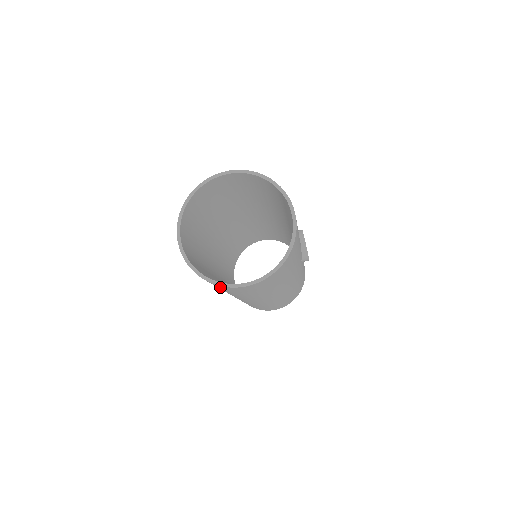
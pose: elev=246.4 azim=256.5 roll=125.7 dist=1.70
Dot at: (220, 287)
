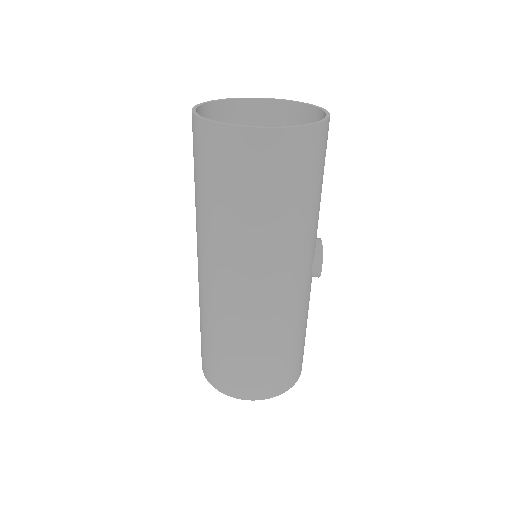
Dot at: (223, 149)
